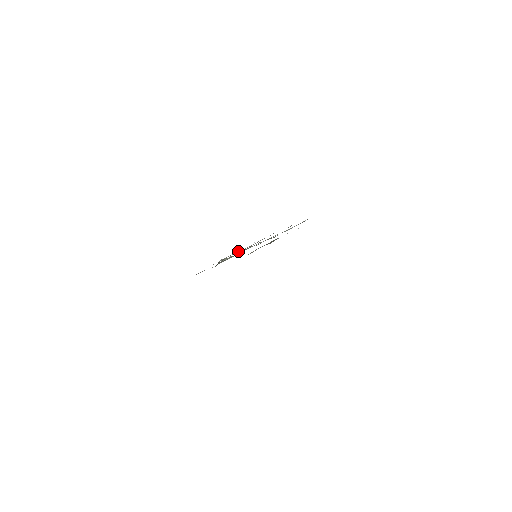
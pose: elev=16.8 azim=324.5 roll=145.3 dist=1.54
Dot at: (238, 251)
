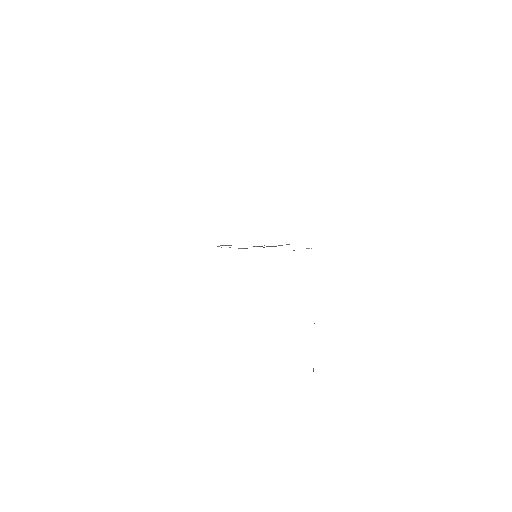
Dot at: (222, 245)
